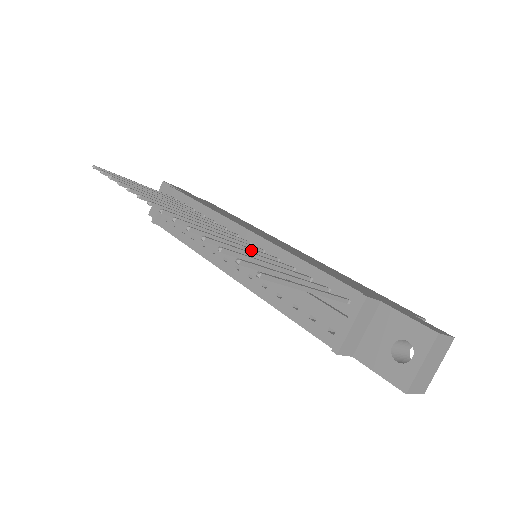
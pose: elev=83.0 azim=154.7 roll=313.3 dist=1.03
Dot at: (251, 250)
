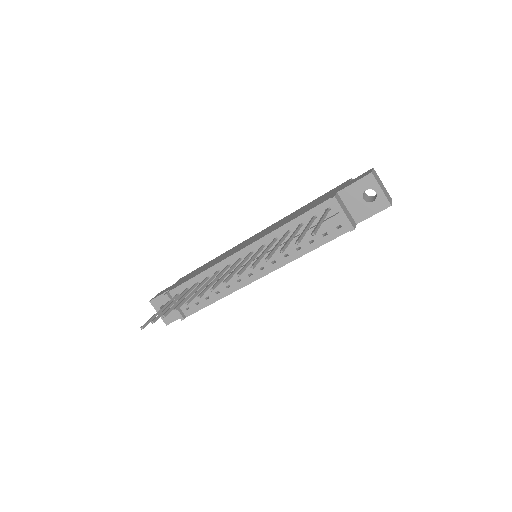
Dot at: (269, 247)
